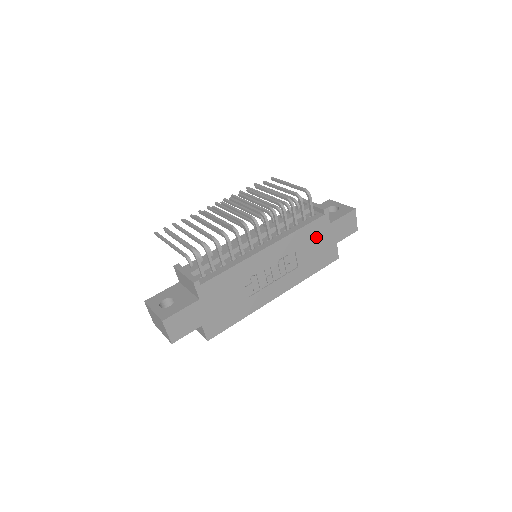
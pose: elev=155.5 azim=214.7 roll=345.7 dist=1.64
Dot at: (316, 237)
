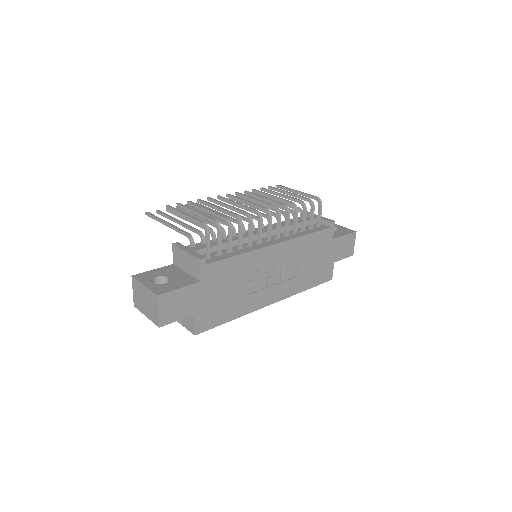
Dot at: (319, 249)
